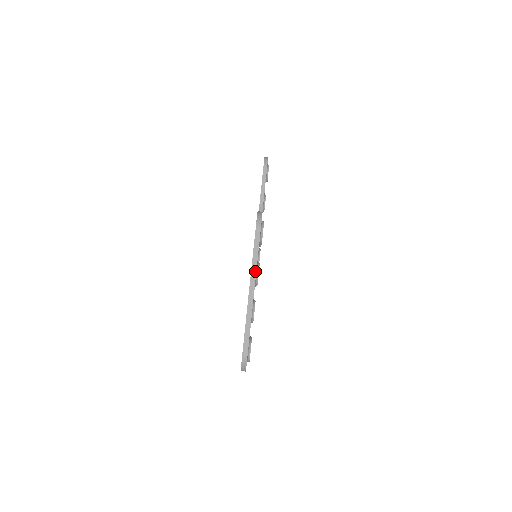
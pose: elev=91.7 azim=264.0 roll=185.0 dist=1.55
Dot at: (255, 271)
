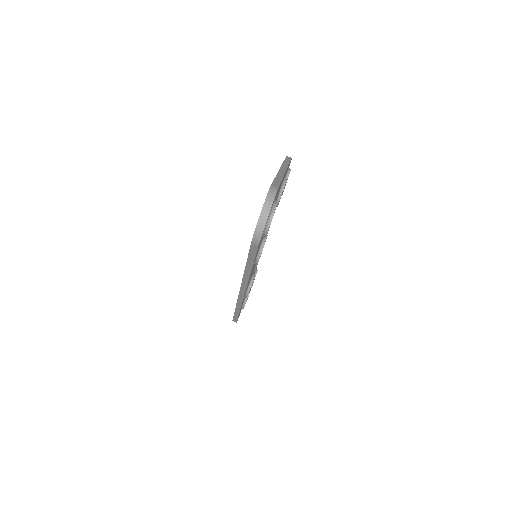
Dot at: (287, 166)
